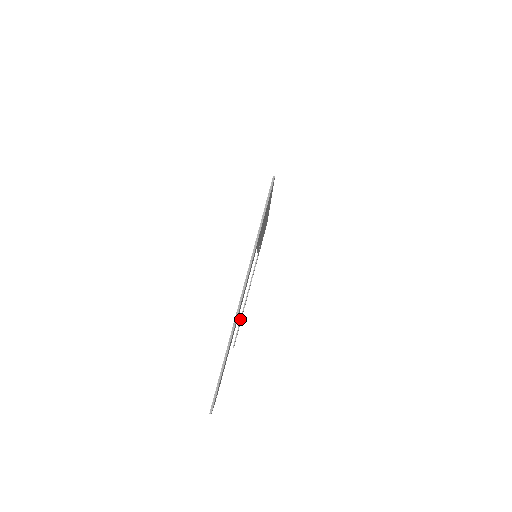
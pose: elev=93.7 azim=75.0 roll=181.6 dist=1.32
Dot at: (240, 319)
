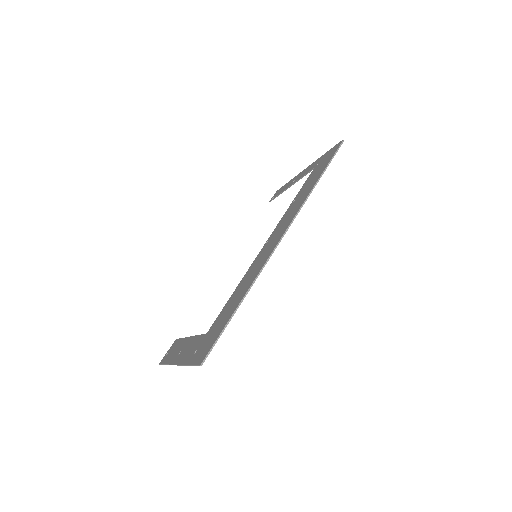
Dot at: (281, 192)
